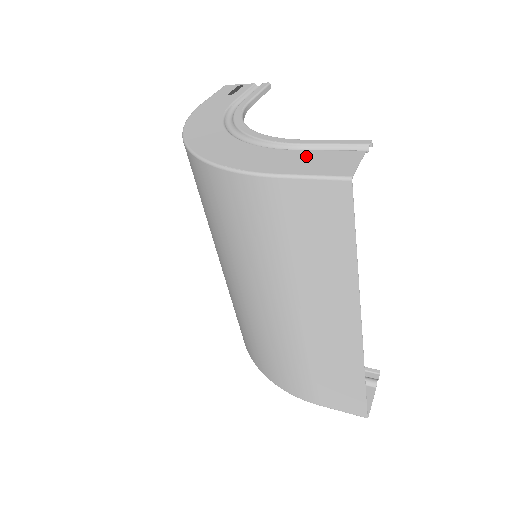
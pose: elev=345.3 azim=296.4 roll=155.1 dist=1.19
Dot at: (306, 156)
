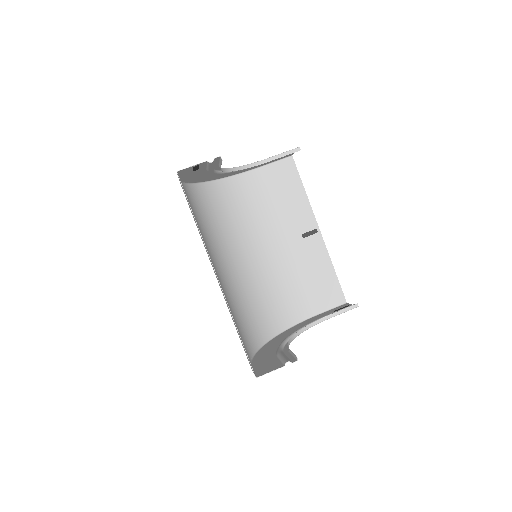
Dot at: (198, 170)
